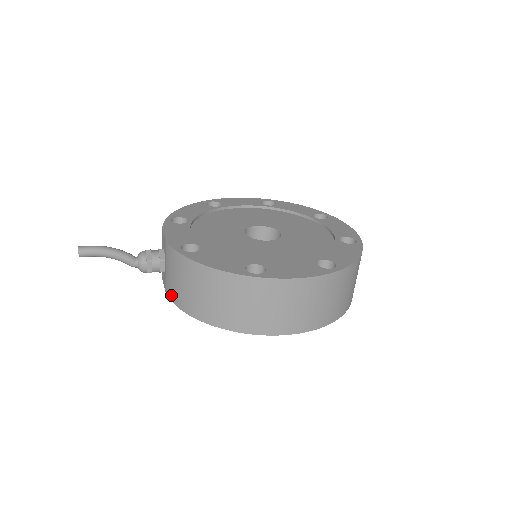
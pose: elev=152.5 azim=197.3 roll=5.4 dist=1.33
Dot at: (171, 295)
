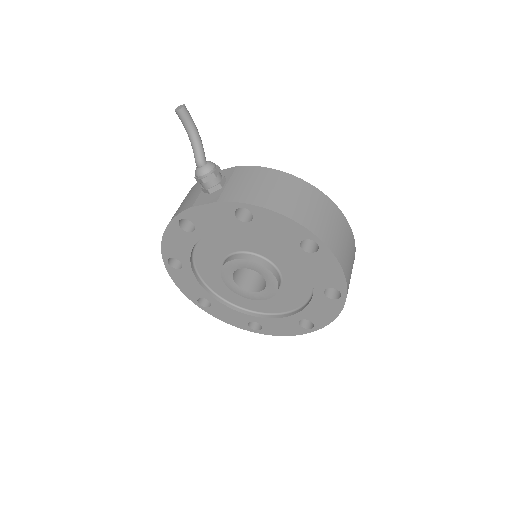
Dot at: (235, 197)
